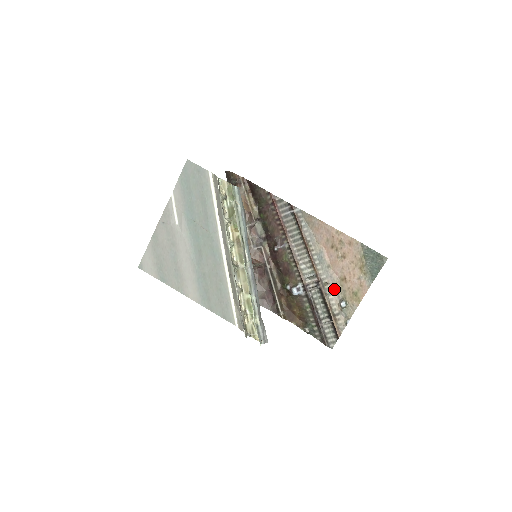
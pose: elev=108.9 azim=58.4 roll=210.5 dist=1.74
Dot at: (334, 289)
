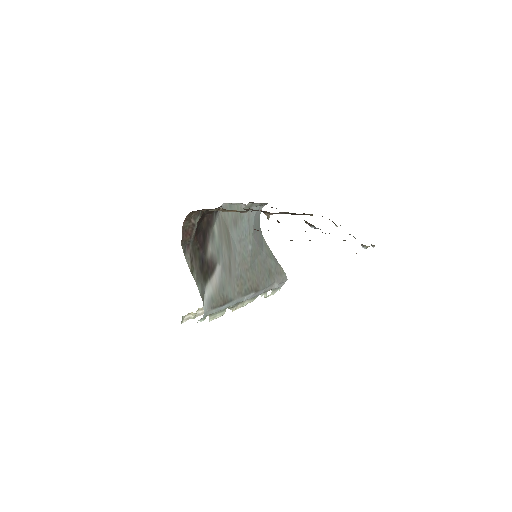
Dot at: occluded
